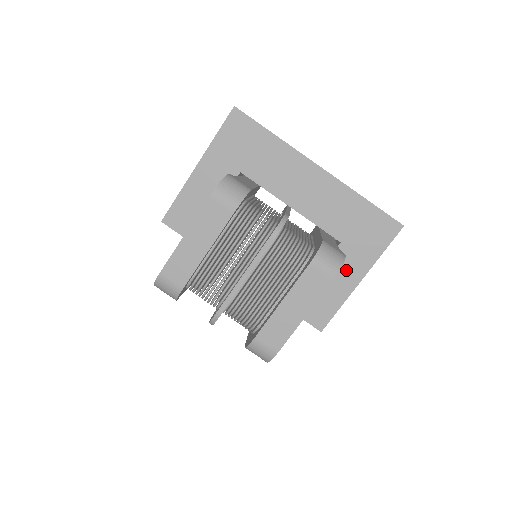
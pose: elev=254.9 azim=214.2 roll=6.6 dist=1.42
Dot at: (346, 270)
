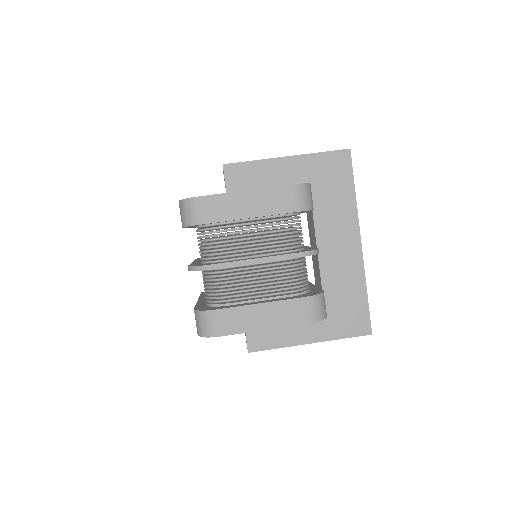
Dot at: (308, 326)
